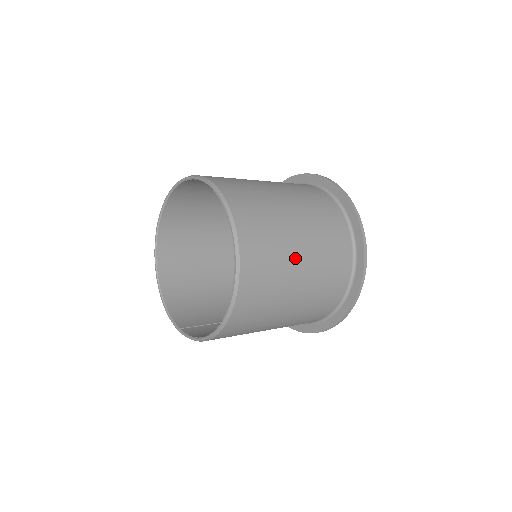
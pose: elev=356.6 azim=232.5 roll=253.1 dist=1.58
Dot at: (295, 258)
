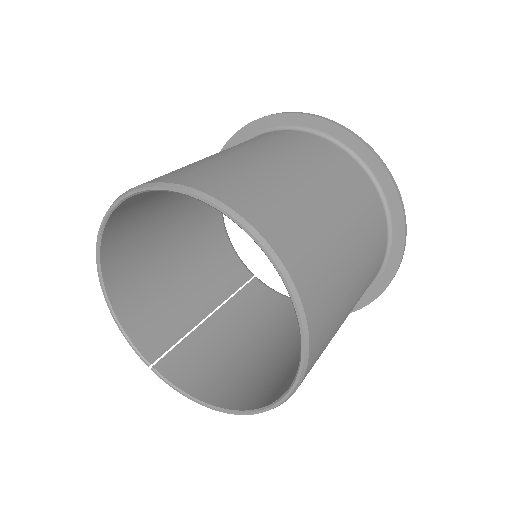
Dot at: (344, 319)
